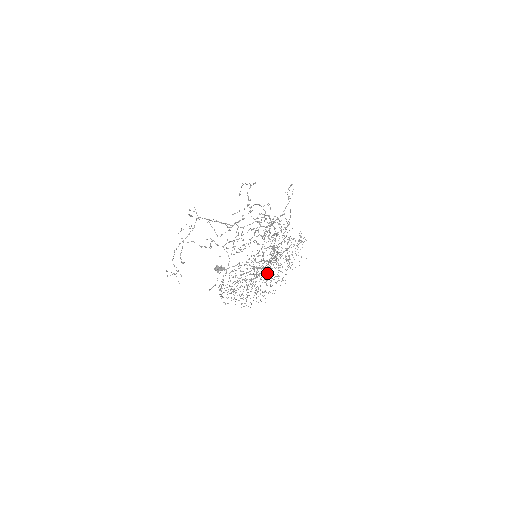
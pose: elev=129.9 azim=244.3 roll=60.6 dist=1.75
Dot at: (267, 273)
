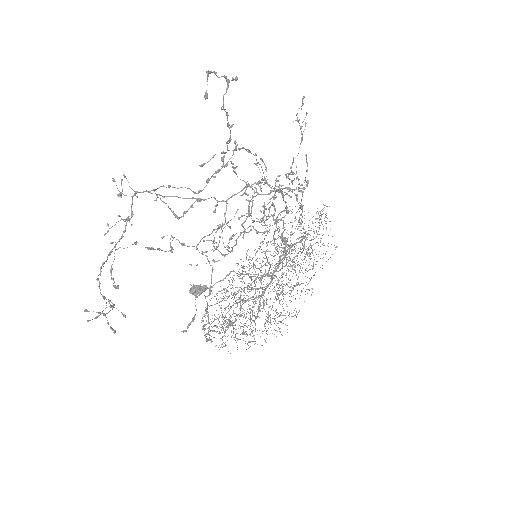
Dot at: occluded
